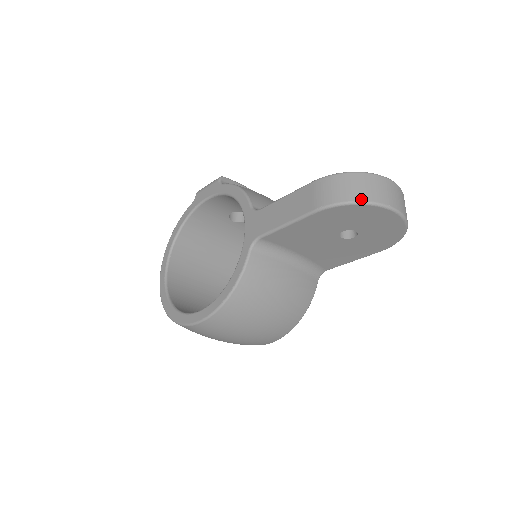
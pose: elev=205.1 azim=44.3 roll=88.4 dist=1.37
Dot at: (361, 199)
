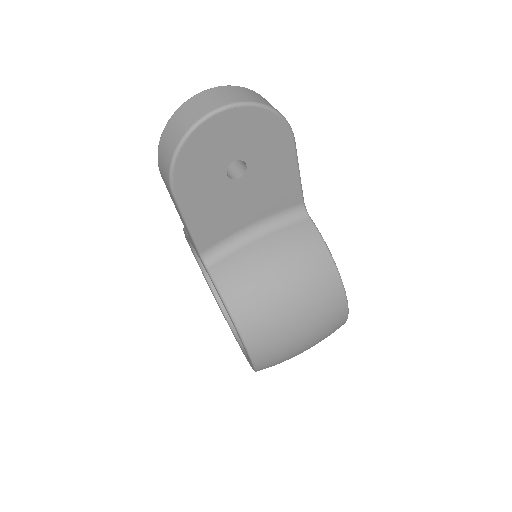
Dot at: (175, 146)
